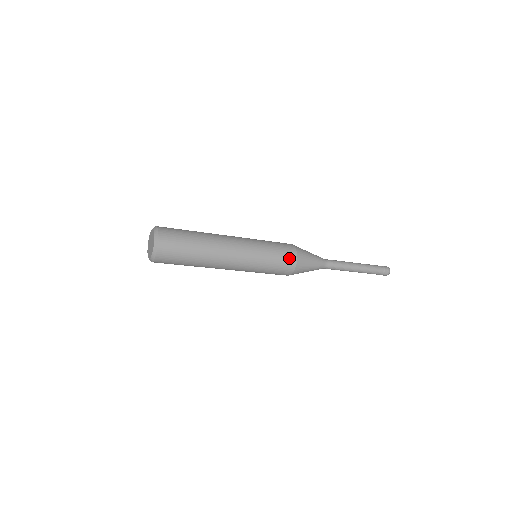
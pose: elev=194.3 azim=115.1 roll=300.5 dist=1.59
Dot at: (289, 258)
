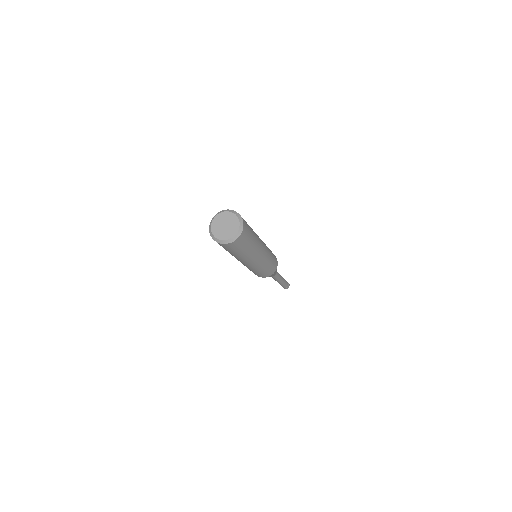
Dot at: occluded
